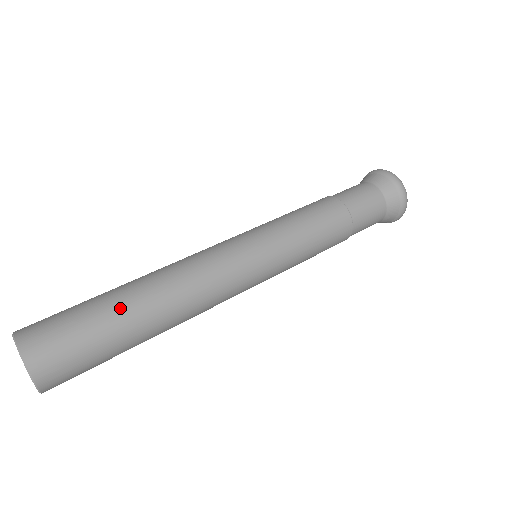
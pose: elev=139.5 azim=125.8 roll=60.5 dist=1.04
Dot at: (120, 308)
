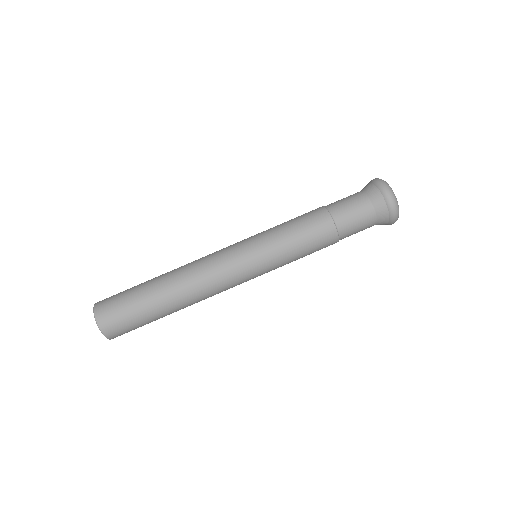
Dot at: (151, 295)
